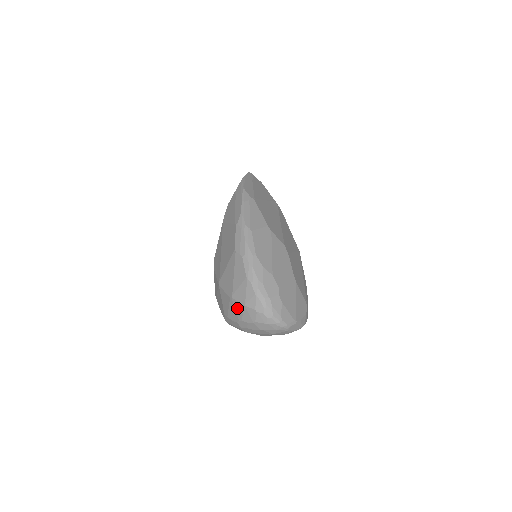
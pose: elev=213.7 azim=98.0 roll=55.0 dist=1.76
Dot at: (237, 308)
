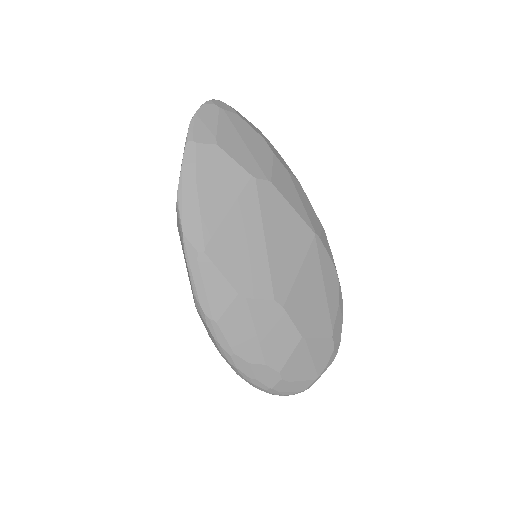
Dot at: occluded
